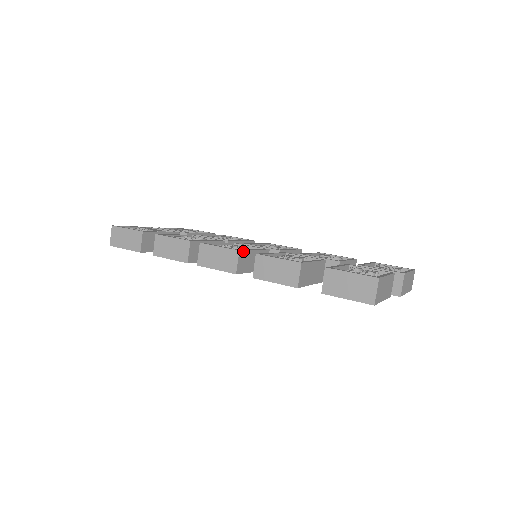
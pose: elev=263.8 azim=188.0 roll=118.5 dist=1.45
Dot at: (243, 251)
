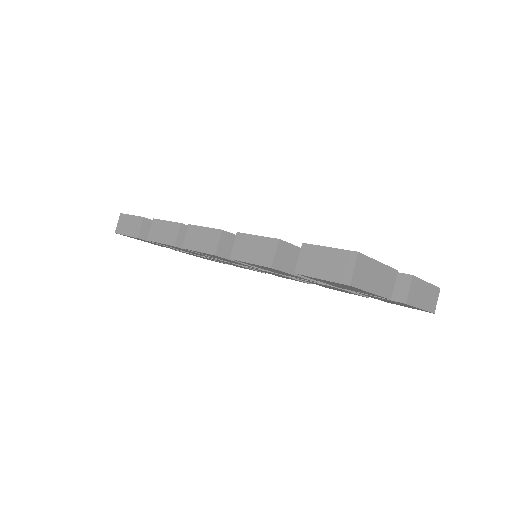
Dot at: (228, 233)
